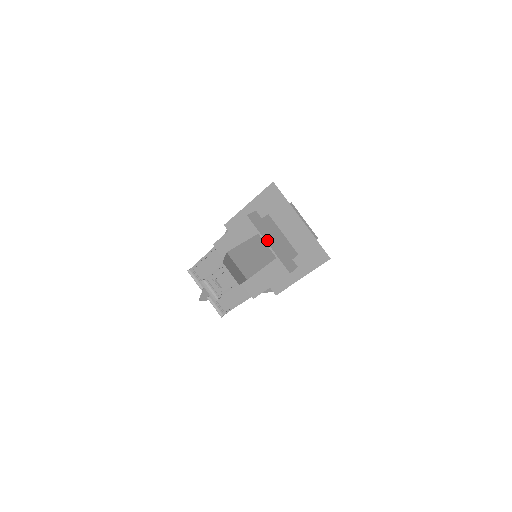
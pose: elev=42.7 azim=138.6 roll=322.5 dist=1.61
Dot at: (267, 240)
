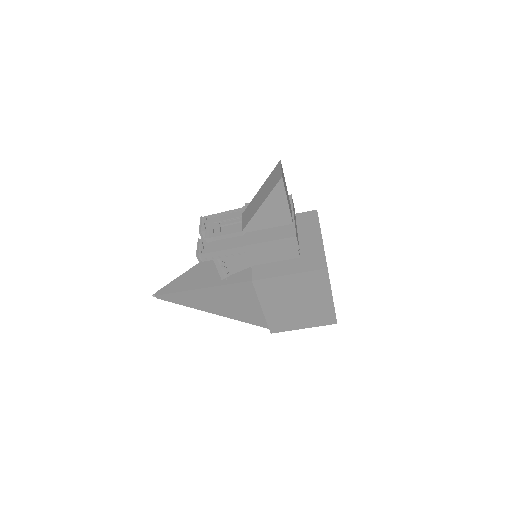
Dot at: occluded
